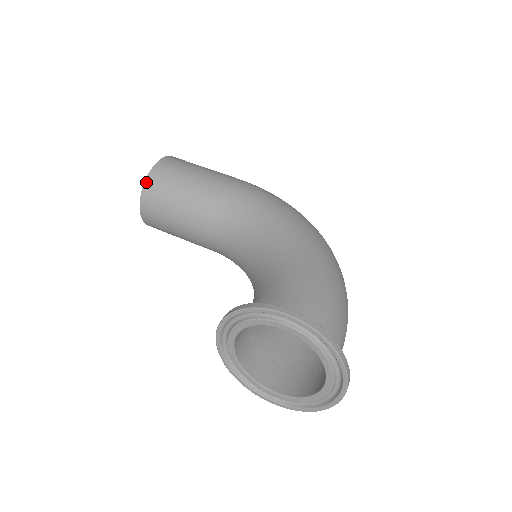
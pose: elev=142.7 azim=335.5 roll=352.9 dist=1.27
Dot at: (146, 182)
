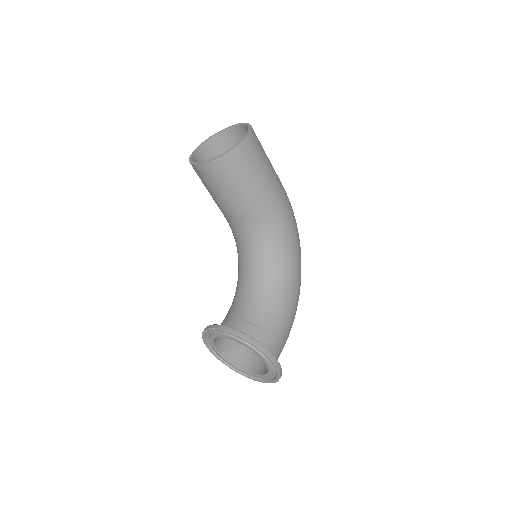
Dot at: (224, 156)
